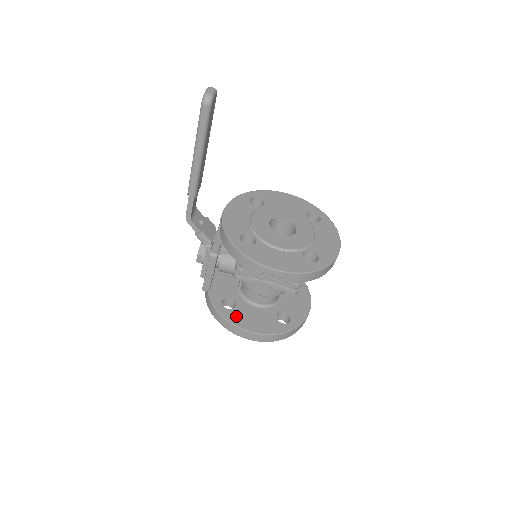
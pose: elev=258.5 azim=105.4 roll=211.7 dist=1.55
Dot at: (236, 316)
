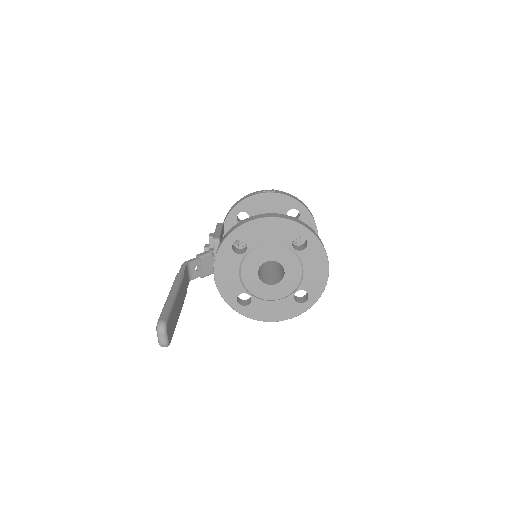
Dot at: occluded
